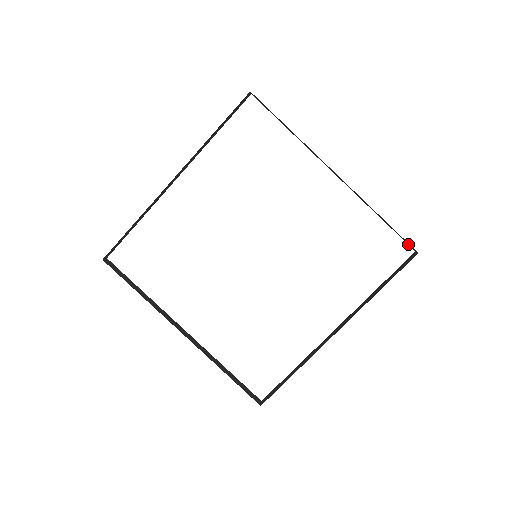
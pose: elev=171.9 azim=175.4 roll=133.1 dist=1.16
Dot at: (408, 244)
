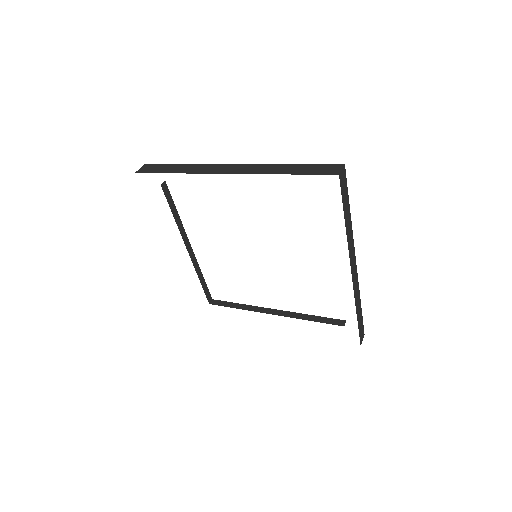
Dot at: occluded
